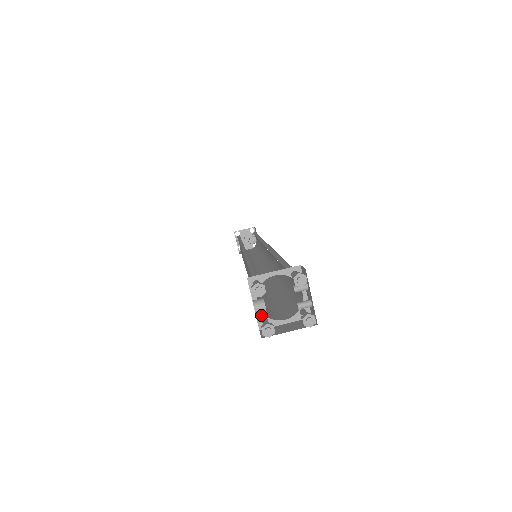
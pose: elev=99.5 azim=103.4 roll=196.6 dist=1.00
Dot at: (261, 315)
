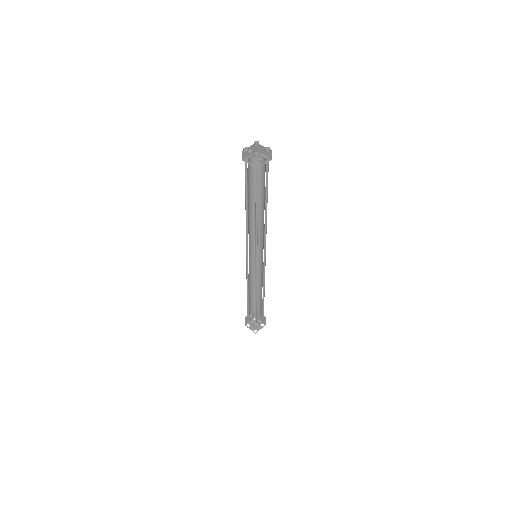
Dot at: (247, 159)
